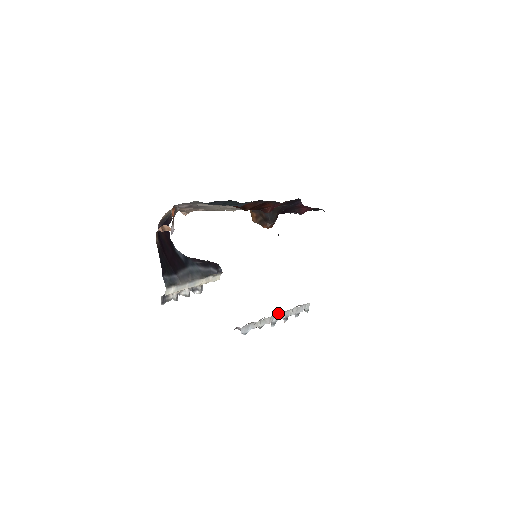
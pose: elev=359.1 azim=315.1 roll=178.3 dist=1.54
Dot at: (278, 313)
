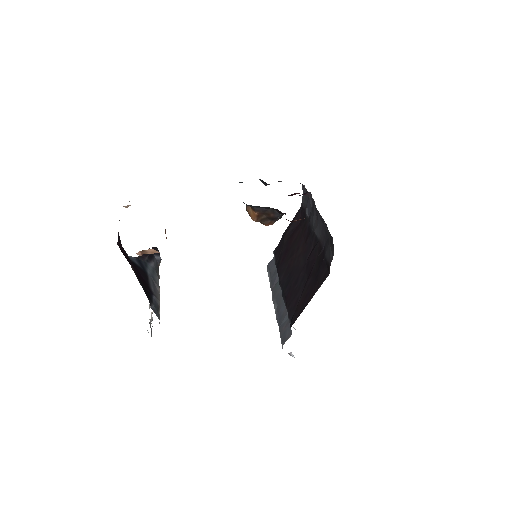
Dot at: occluded
